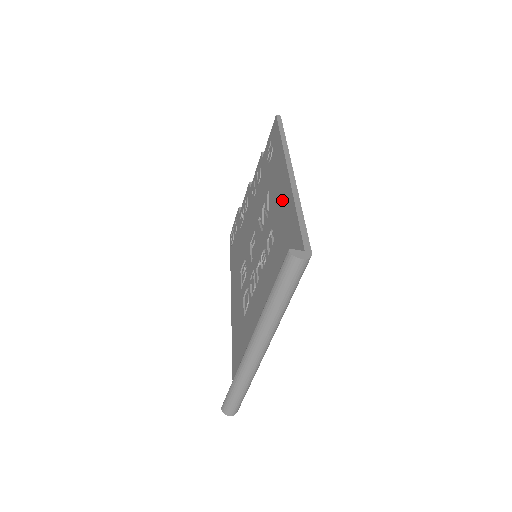
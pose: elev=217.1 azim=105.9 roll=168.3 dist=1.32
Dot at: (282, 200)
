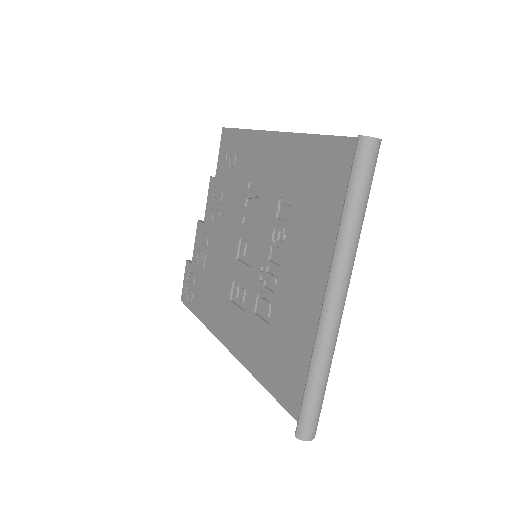
Dot at: (286, 158)
